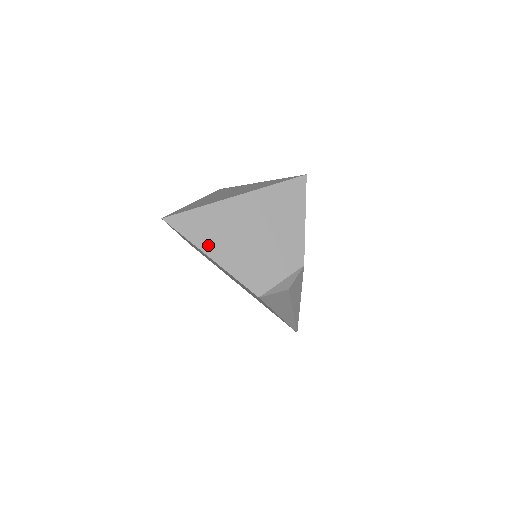
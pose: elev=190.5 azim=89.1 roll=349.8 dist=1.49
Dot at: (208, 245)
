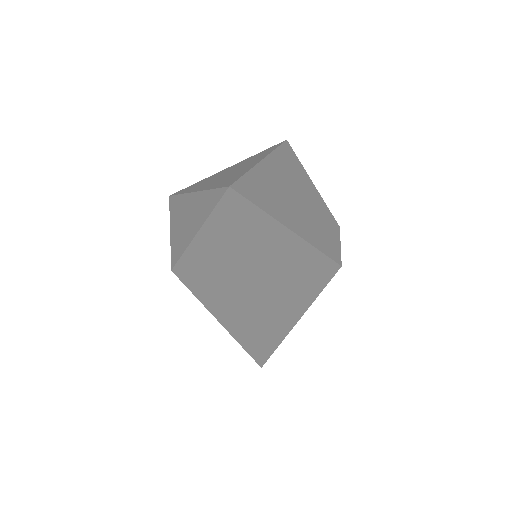
Dot at: (280, 215)
